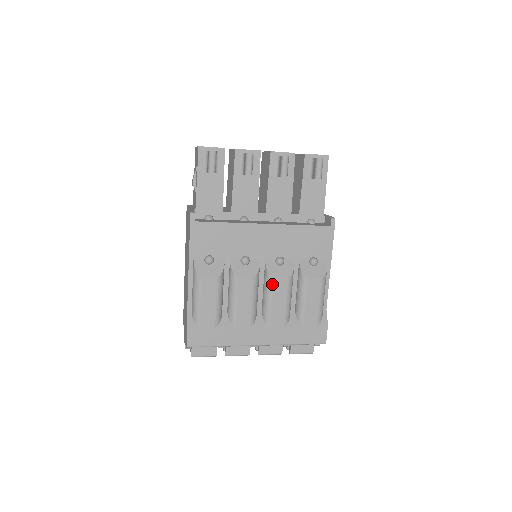
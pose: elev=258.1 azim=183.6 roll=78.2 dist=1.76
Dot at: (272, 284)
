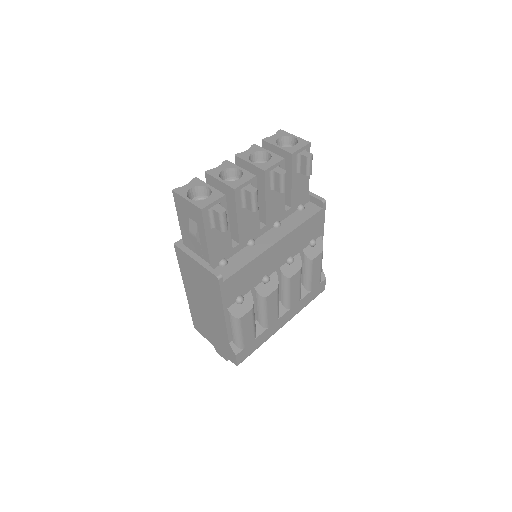
Dot at: (290, 283)
